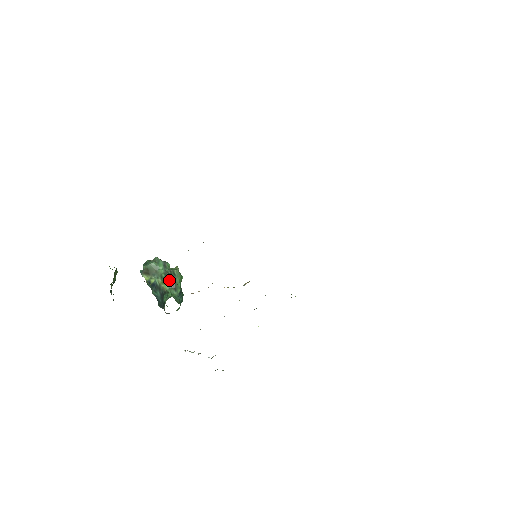
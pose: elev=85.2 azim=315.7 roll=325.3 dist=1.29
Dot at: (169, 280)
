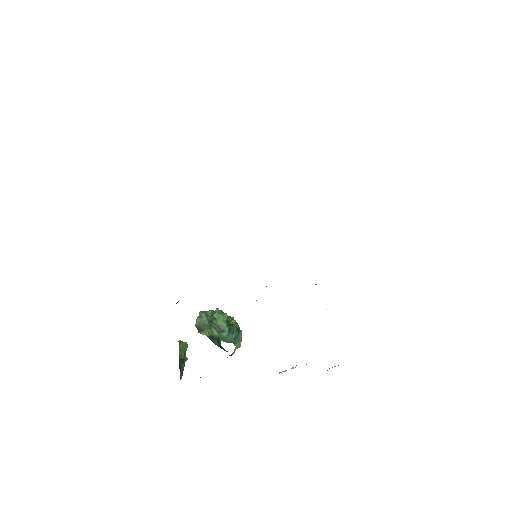
Dot at: (214, 326)
